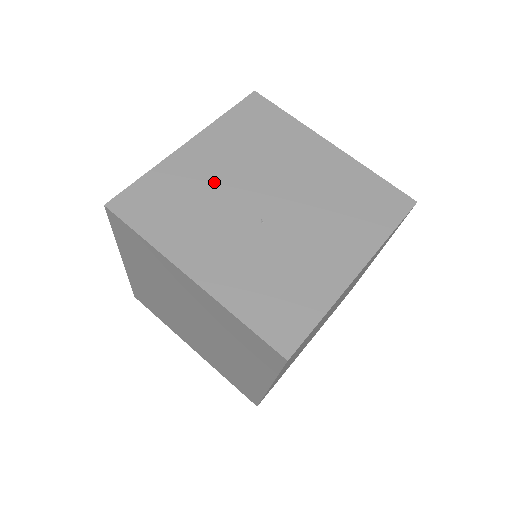
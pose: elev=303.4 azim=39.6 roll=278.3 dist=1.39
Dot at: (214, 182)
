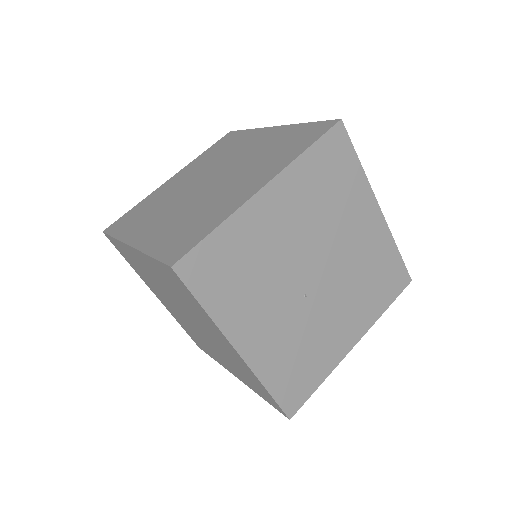
Dot at: (278, 246)
